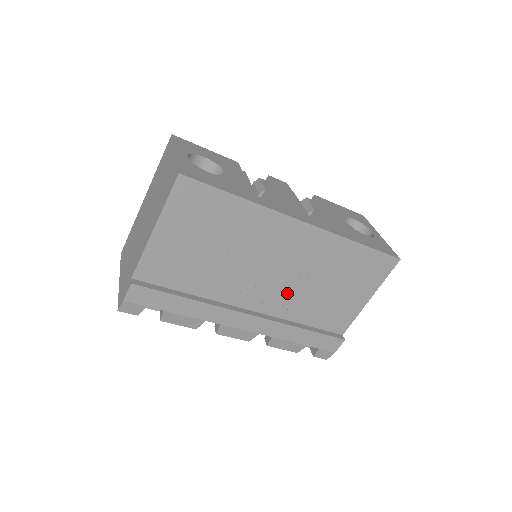
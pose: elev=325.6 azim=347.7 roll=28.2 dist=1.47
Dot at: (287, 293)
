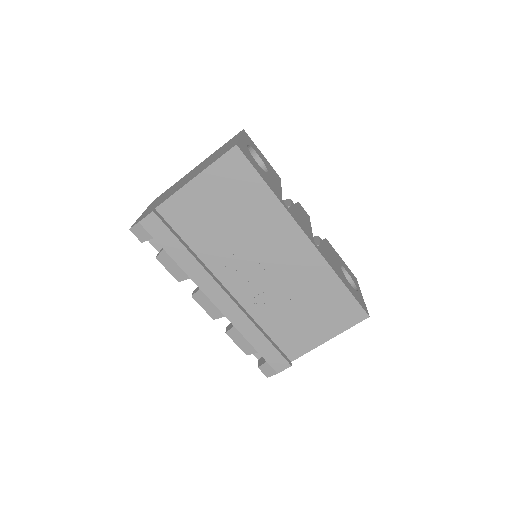
Dot at: (265, 293)
